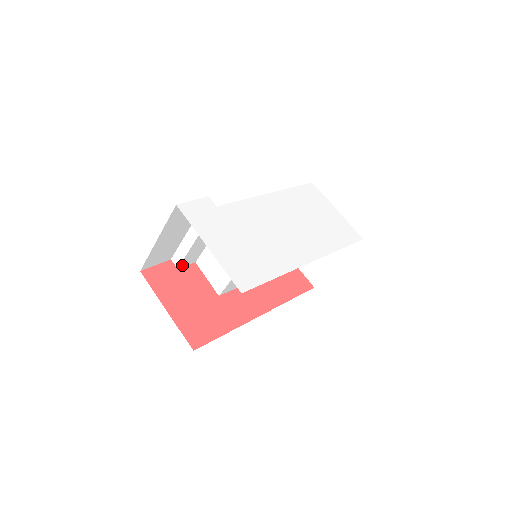
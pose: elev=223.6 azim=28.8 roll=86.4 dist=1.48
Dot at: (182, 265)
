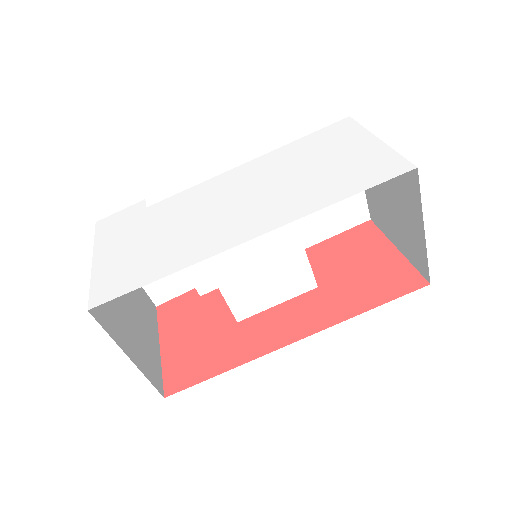
Dot at: (203, 291)
